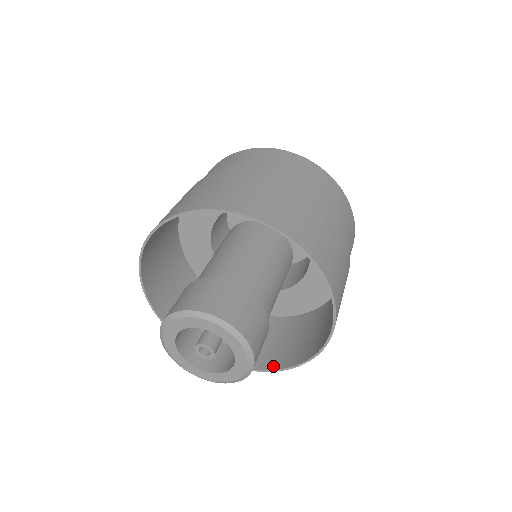
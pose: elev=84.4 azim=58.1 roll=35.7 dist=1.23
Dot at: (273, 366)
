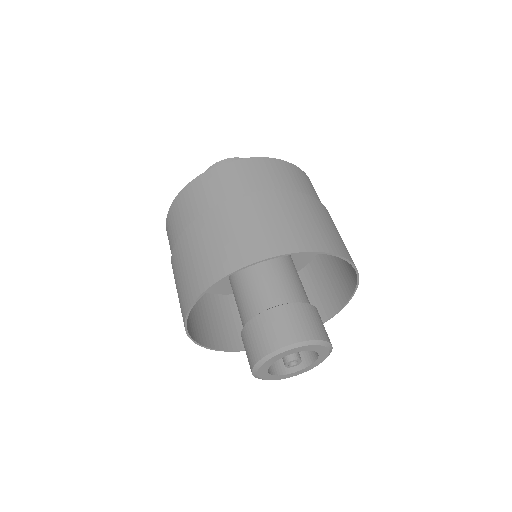
Dot at: (332, 311)
